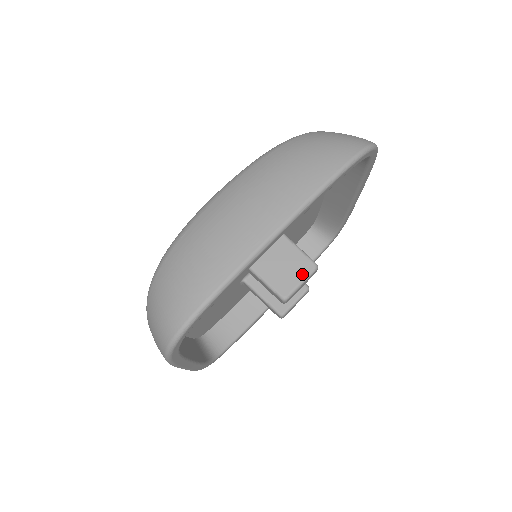
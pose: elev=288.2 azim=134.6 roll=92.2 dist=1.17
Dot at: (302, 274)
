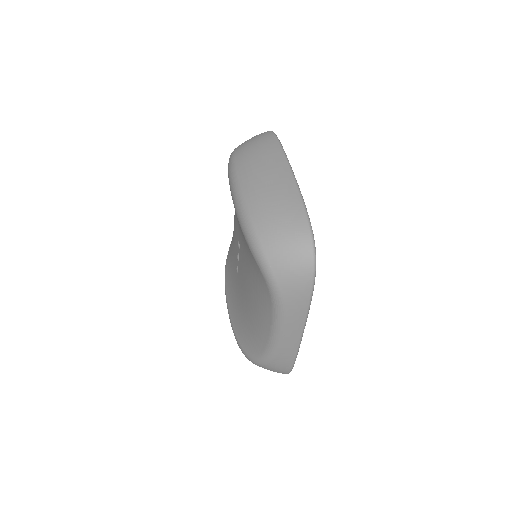
Dot at: occluded
